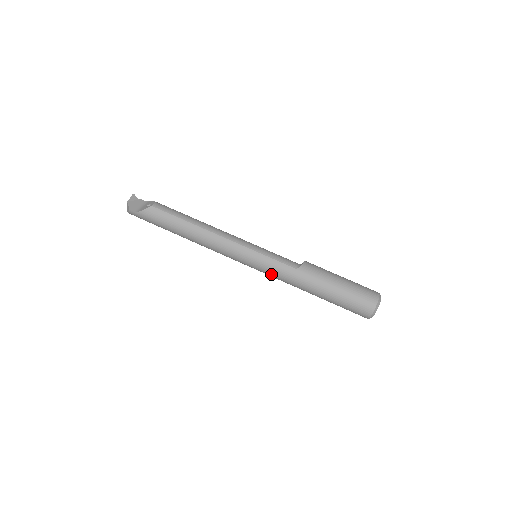
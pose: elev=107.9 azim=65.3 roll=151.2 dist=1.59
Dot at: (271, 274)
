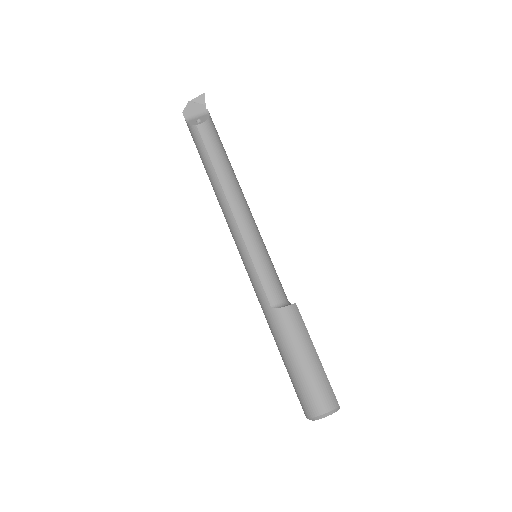
Dot at: occluded
